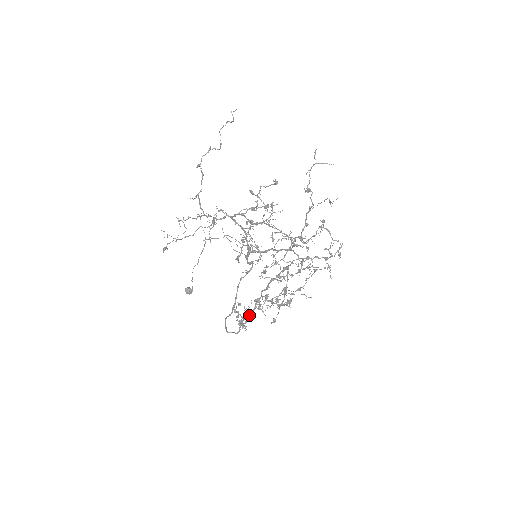
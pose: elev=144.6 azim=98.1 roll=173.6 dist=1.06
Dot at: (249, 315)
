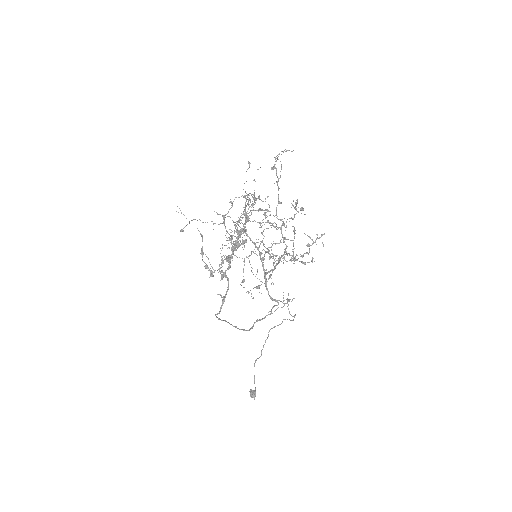
Dot at: (223, 275)
